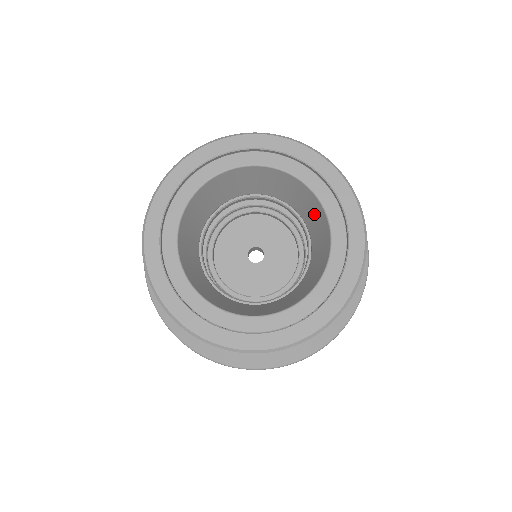
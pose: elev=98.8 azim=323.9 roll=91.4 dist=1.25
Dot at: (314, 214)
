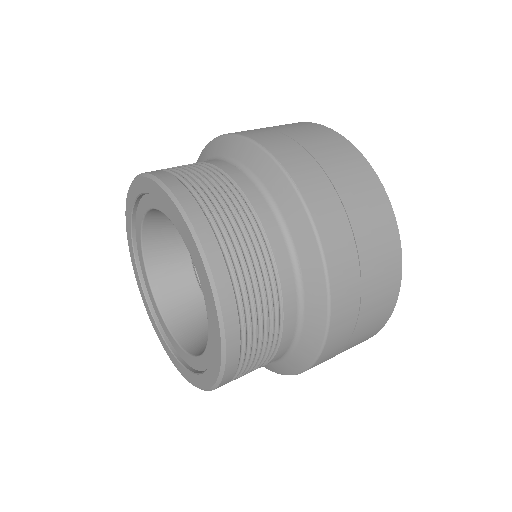
Dot at: occluded
